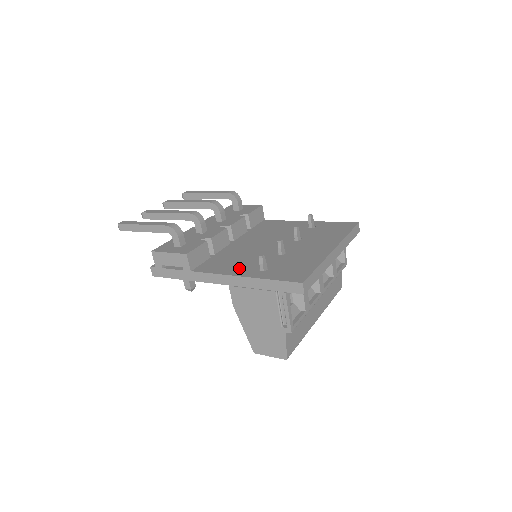
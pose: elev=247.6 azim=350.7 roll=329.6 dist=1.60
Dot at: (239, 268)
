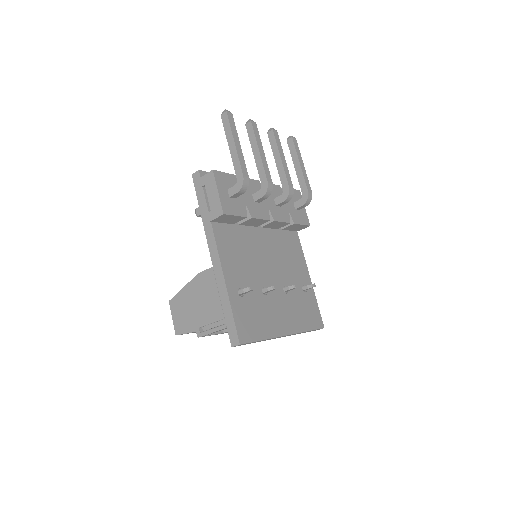
Dot at: (233, 267)
